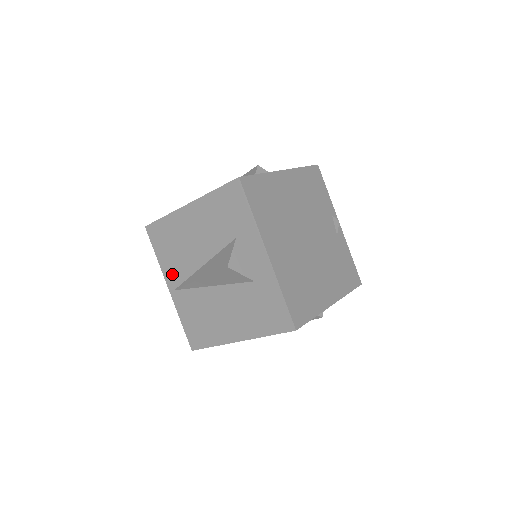
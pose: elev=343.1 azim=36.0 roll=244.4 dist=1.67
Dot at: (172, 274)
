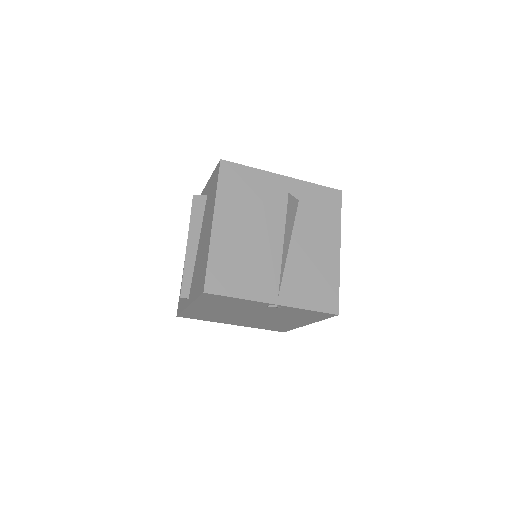
Dot at: (263, 288)
